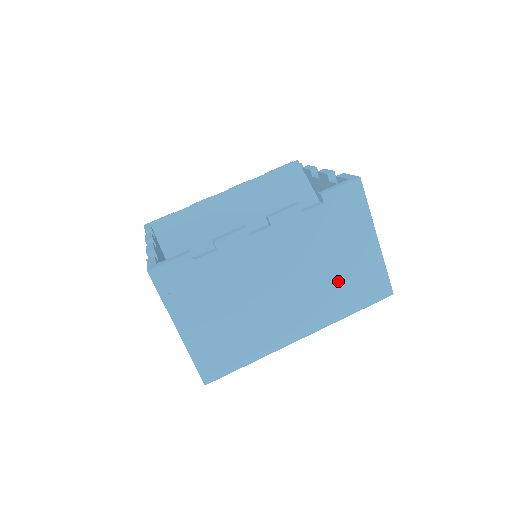
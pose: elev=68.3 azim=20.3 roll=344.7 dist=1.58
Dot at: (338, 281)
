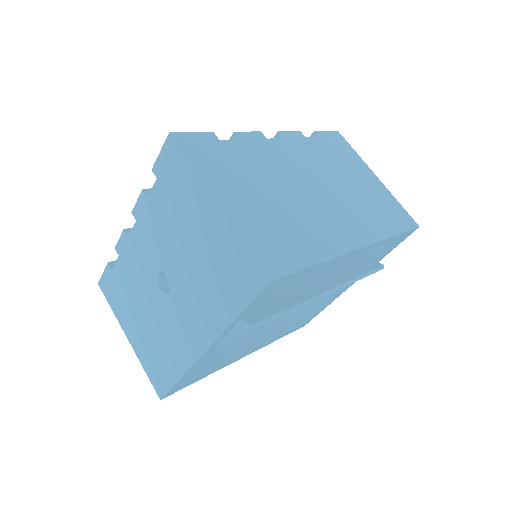
Dot at: (364, 201)
